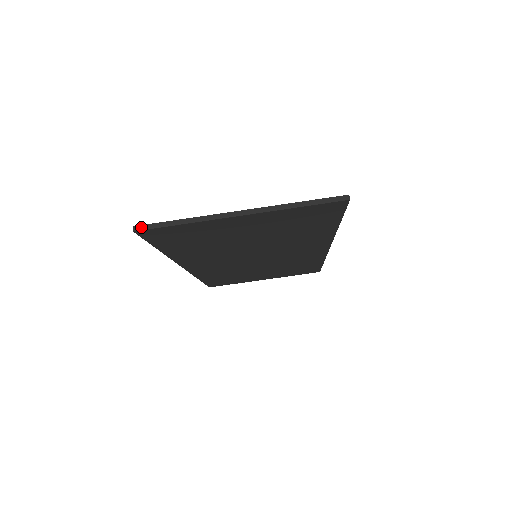
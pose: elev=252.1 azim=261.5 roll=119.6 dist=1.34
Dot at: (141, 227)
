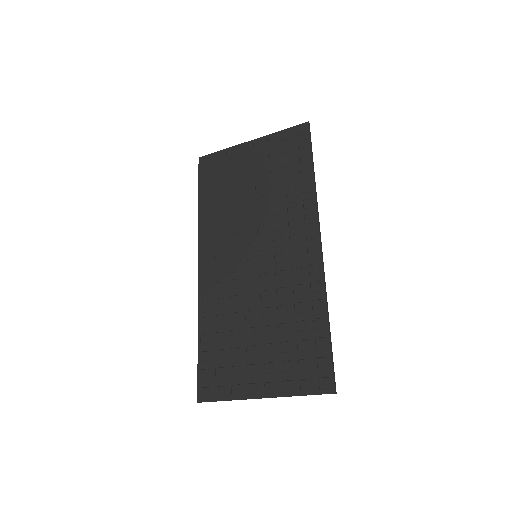
Dot at: occluded
